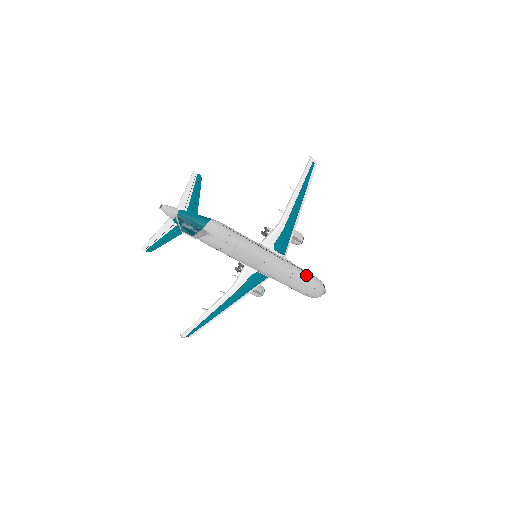
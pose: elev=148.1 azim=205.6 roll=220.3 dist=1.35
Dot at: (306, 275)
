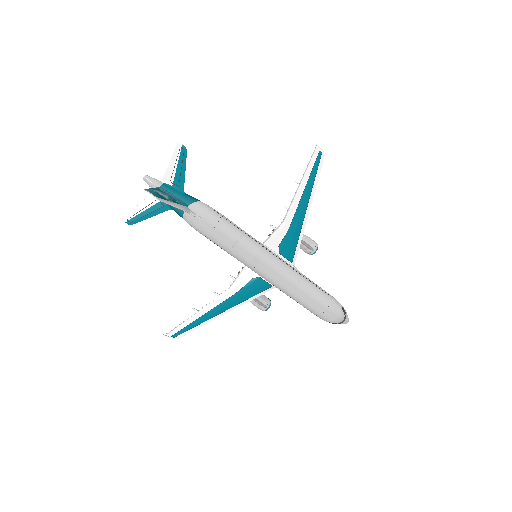
Dot at: (317, 290)
